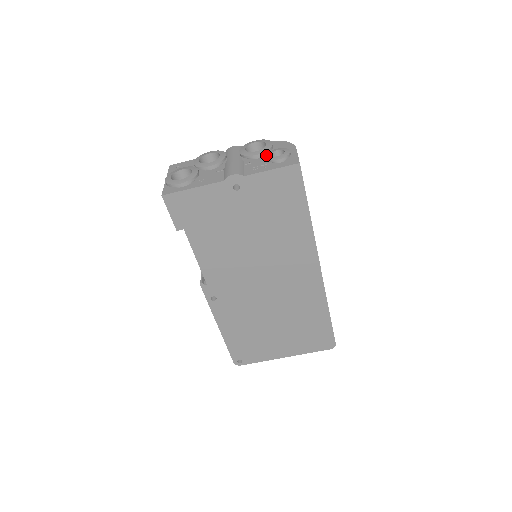
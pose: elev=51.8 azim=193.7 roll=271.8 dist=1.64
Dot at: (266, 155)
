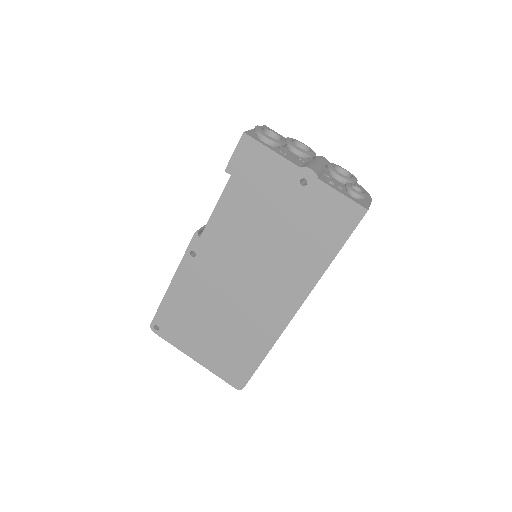
Dot at: (347, 182)
